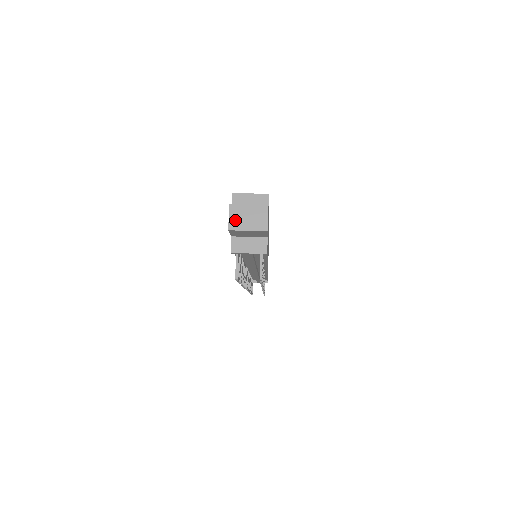
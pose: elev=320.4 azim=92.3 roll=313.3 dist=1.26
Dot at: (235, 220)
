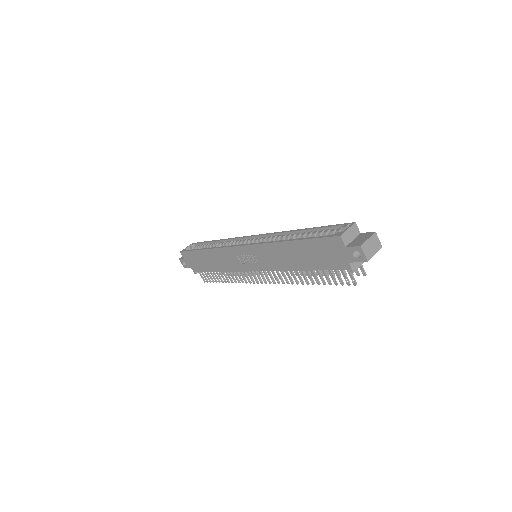
Dot at: (368, 253)
